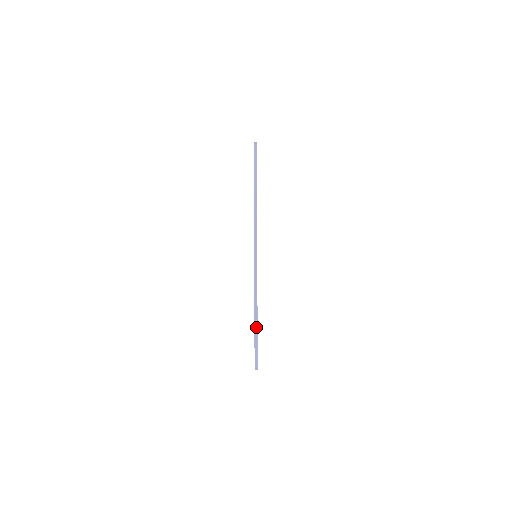
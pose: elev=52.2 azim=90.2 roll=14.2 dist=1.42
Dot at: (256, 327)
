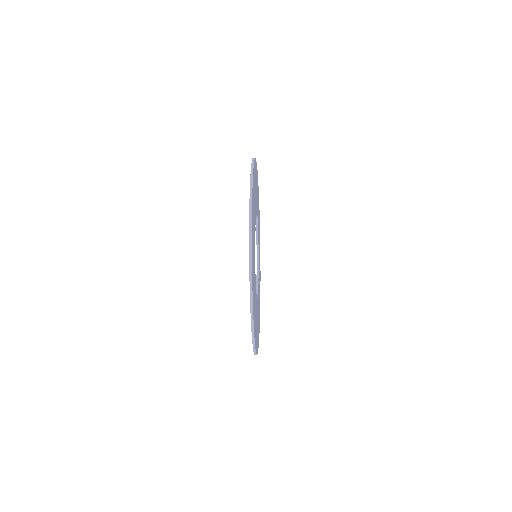
Dot at: (252, 321)
